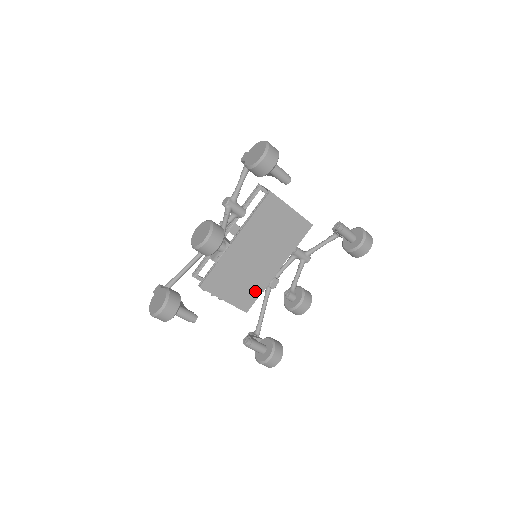
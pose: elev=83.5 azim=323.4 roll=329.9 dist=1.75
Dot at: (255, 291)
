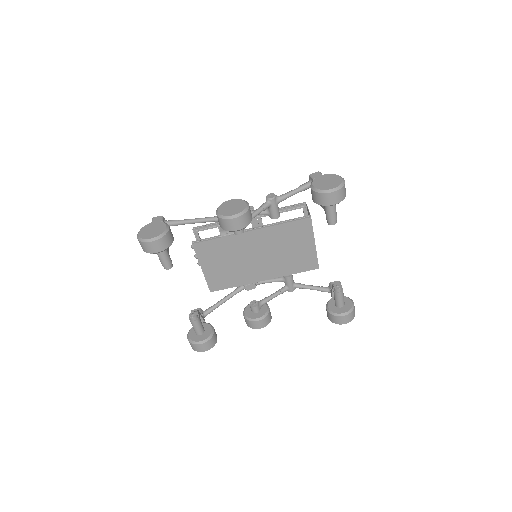
Dot at: (232, 281)
